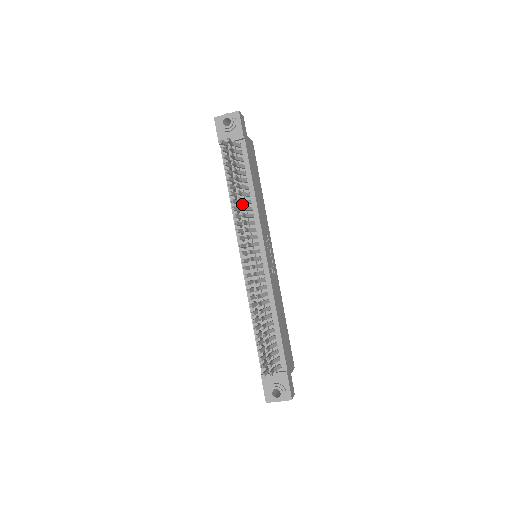
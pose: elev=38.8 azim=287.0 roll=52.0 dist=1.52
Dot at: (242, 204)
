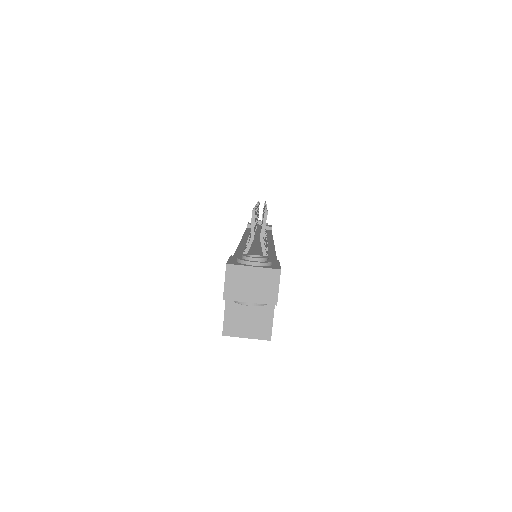
Dot at: occluded
